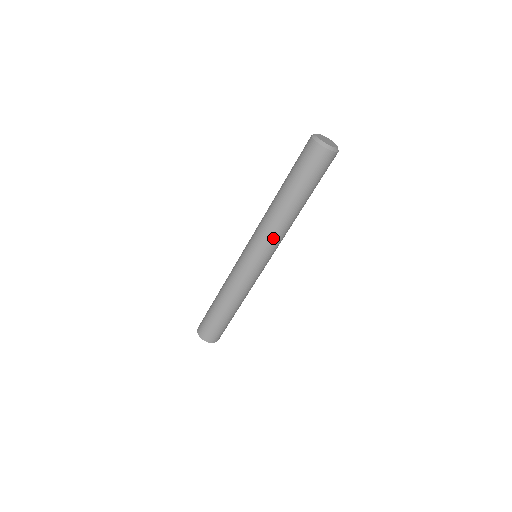
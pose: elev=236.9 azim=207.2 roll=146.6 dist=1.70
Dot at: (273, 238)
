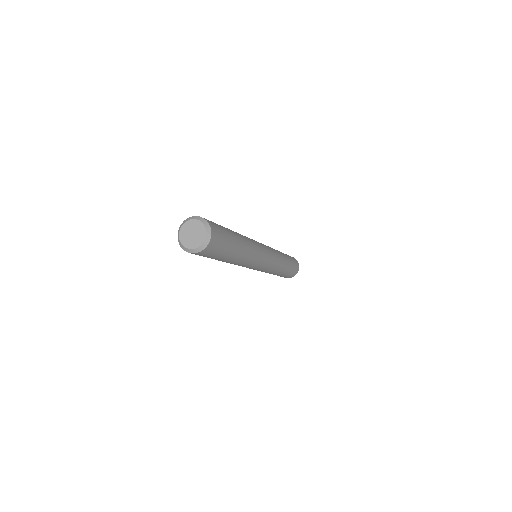
Dot at: (247, 266)
